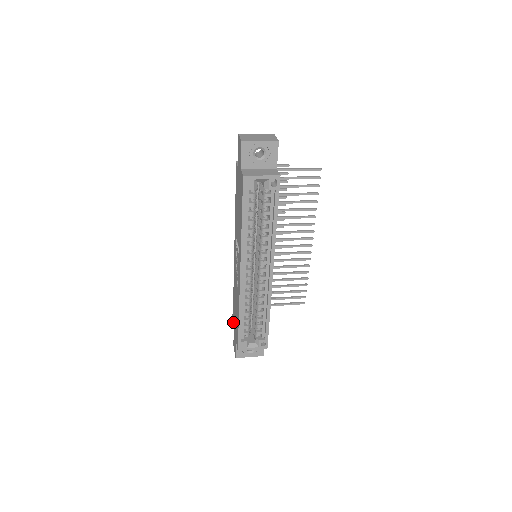
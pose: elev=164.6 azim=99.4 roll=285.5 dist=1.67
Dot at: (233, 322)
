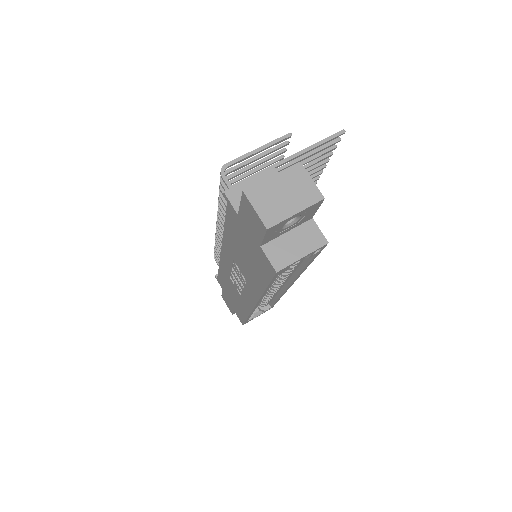
Dot at: occluded
